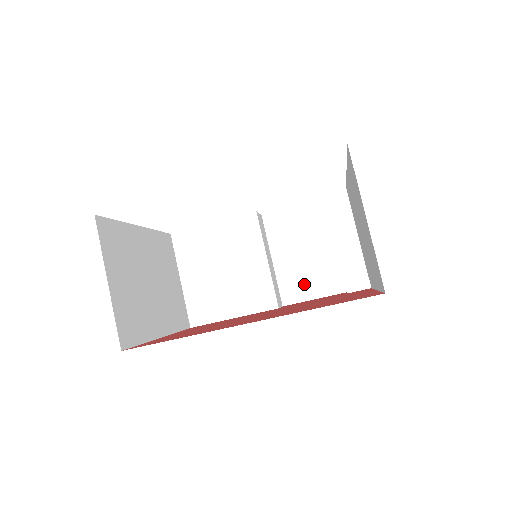
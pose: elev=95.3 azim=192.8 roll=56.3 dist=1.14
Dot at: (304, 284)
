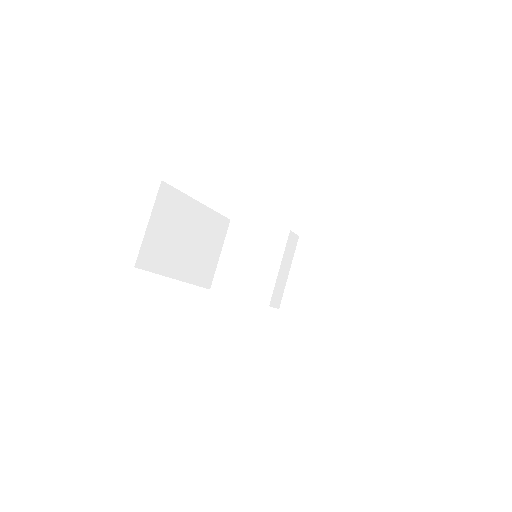
Dot at: (301, 301)
